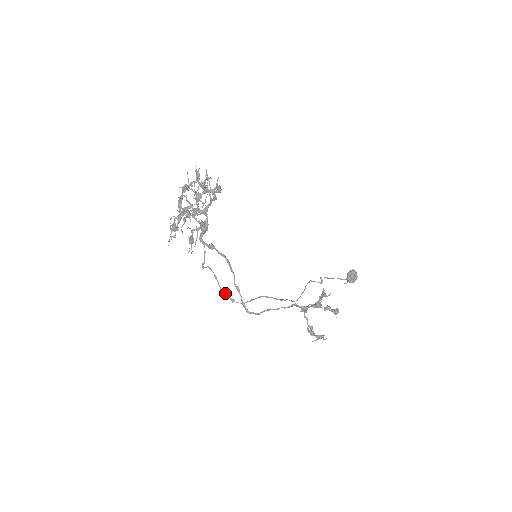
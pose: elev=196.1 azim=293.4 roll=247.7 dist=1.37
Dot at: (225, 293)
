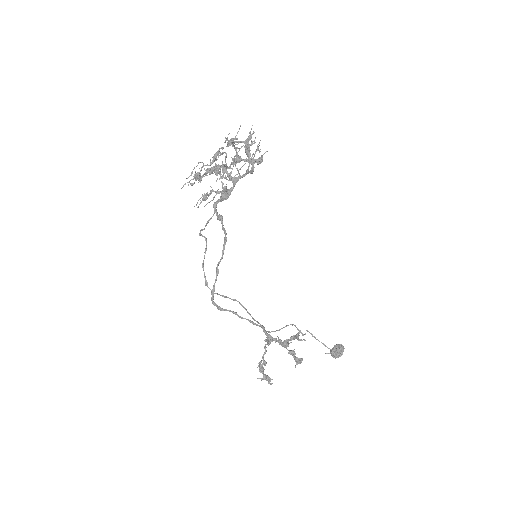
Dot at: occluded
